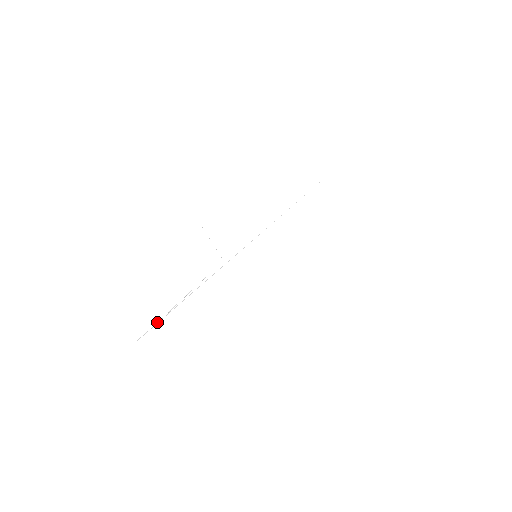
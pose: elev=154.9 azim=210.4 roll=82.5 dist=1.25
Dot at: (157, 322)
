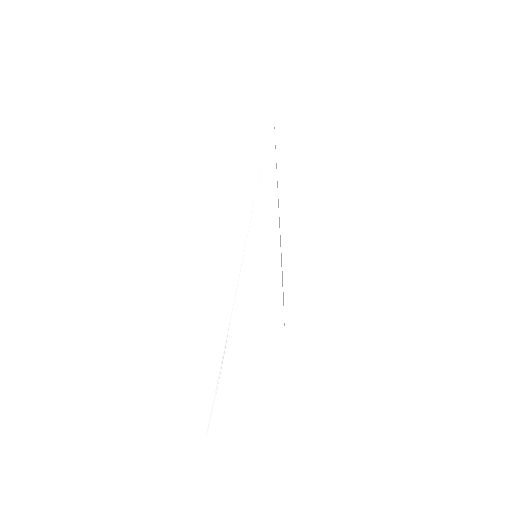
Dot at: (213, 404)
